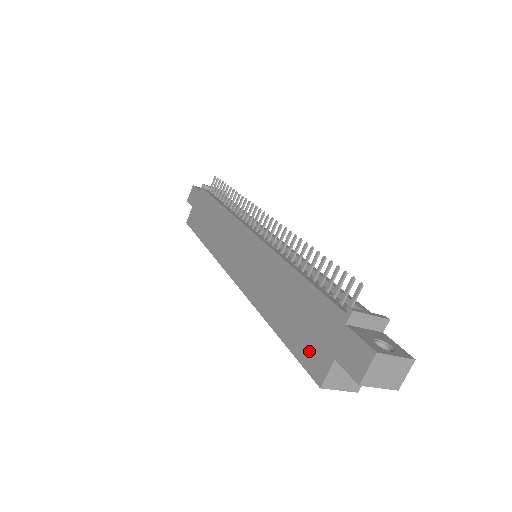
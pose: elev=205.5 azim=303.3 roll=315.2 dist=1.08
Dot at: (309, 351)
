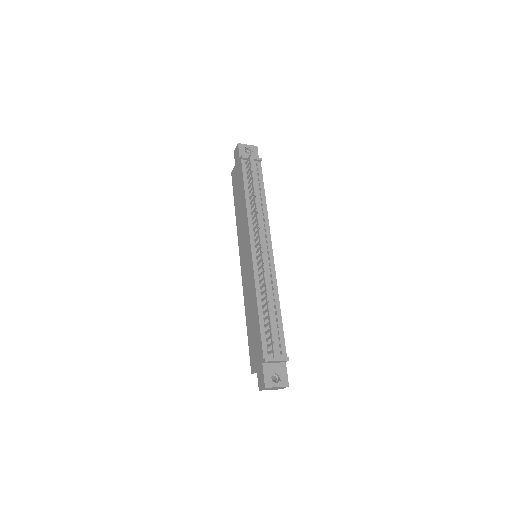
Dot at: (252, 354)
